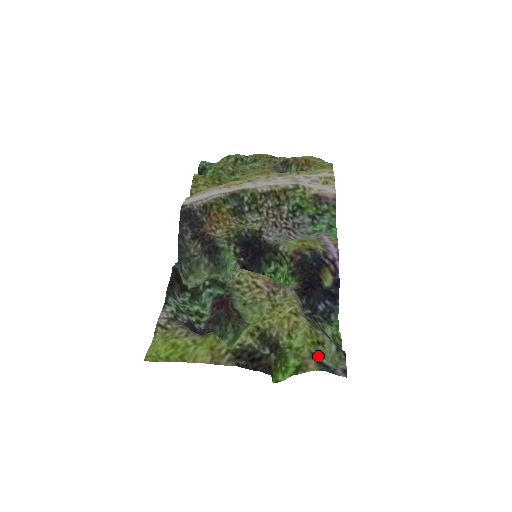
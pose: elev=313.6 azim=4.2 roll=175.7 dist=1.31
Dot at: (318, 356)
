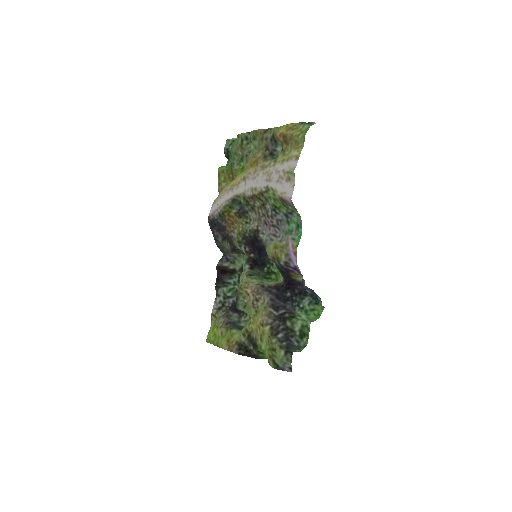
Dot at: (273, 358)
